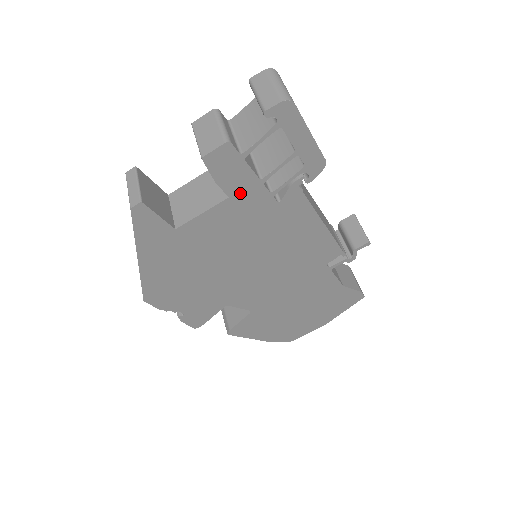
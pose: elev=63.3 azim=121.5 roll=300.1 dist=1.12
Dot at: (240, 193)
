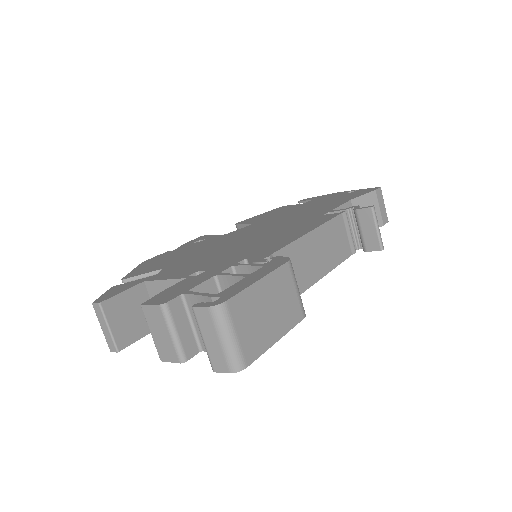
Dot at: occluded
